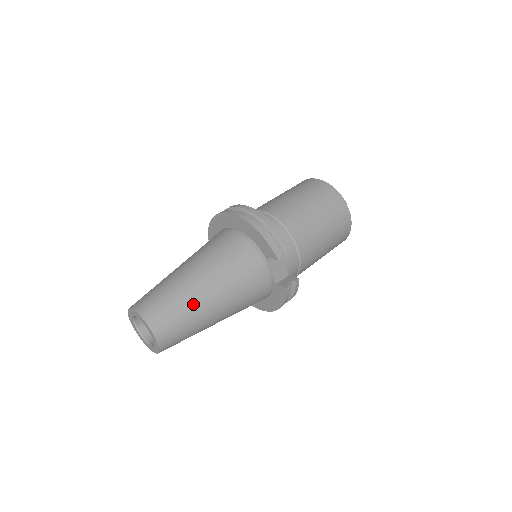
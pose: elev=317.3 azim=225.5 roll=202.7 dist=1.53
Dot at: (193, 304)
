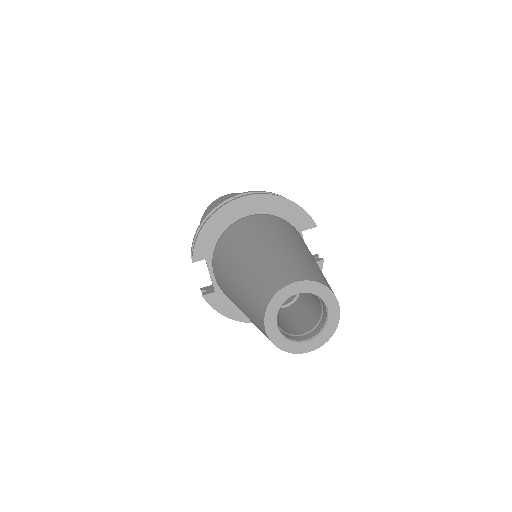
Dot at: (319, 268)
